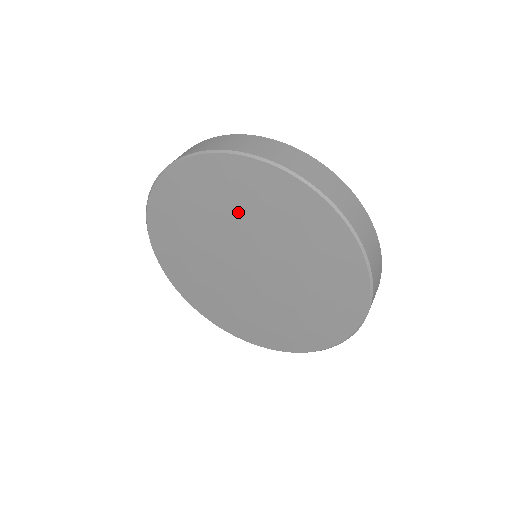
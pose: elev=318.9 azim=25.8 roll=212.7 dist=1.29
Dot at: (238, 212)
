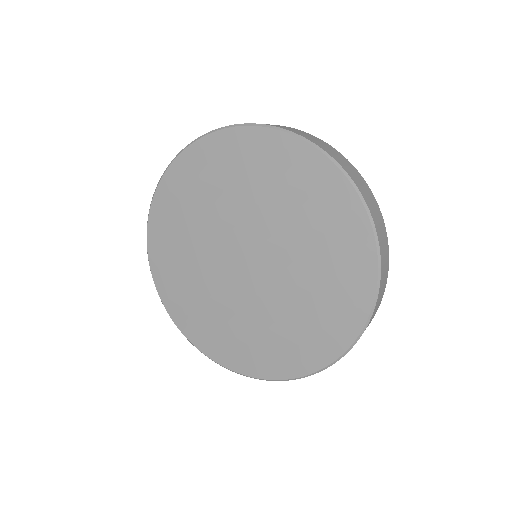
Dot at: (251, 191)
